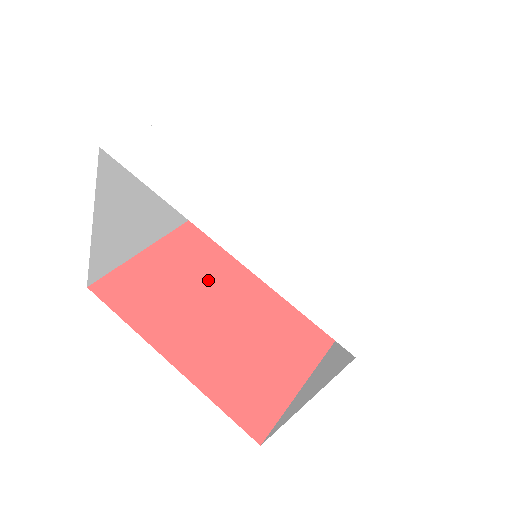
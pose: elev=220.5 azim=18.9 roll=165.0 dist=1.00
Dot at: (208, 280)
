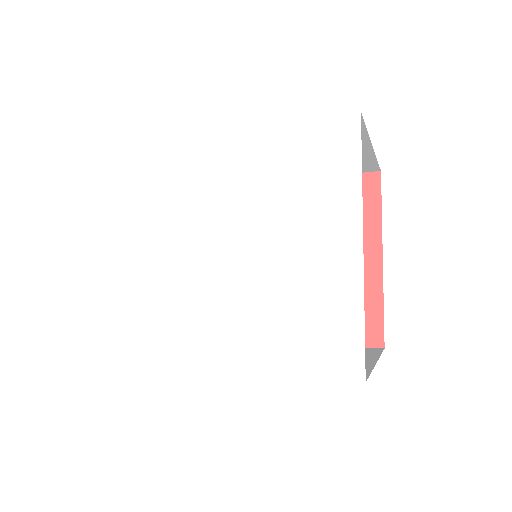
Dot at: occluded
